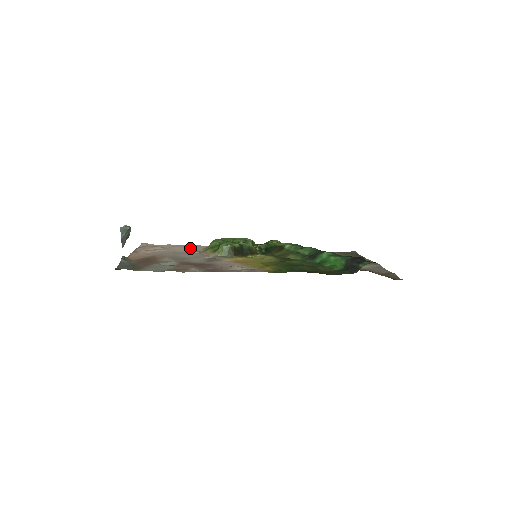
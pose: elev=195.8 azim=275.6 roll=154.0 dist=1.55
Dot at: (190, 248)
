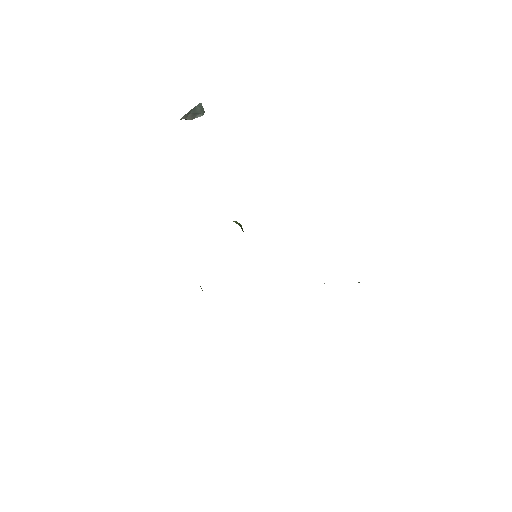
Dot at: occluded
